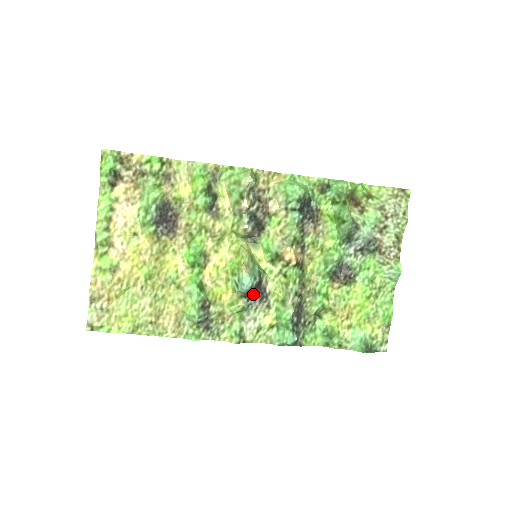
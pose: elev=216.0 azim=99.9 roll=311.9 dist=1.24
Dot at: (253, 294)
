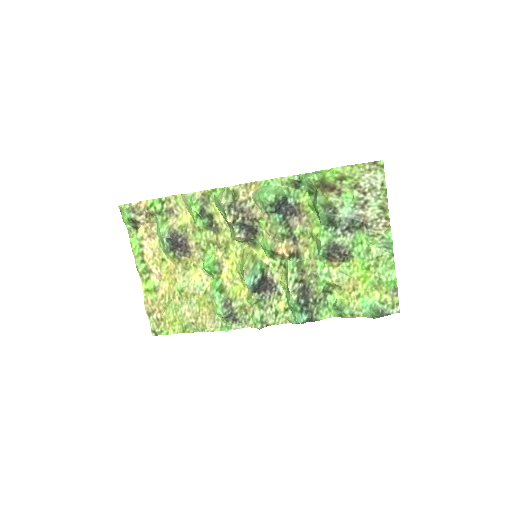
Dot at: (261, 288)
